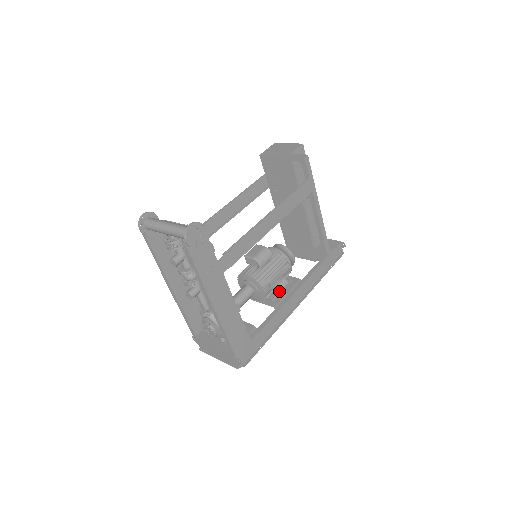
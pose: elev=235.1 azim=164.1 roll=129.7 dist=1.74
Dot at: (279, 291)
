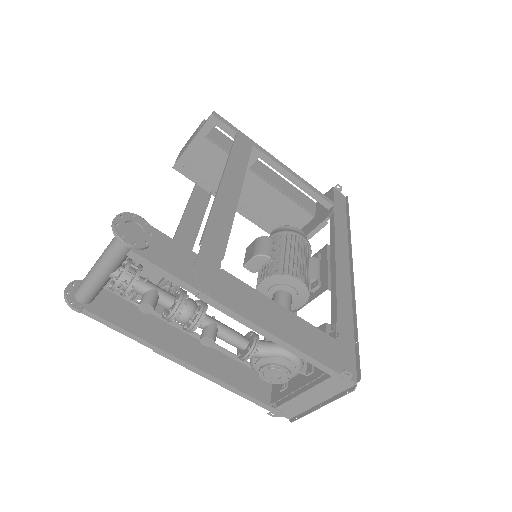
Dot at: (317, 272)
